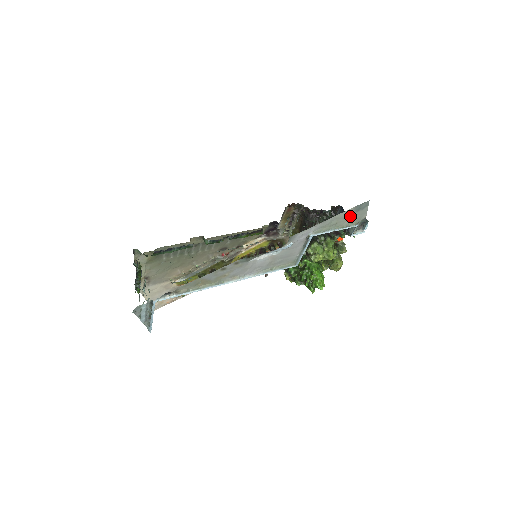
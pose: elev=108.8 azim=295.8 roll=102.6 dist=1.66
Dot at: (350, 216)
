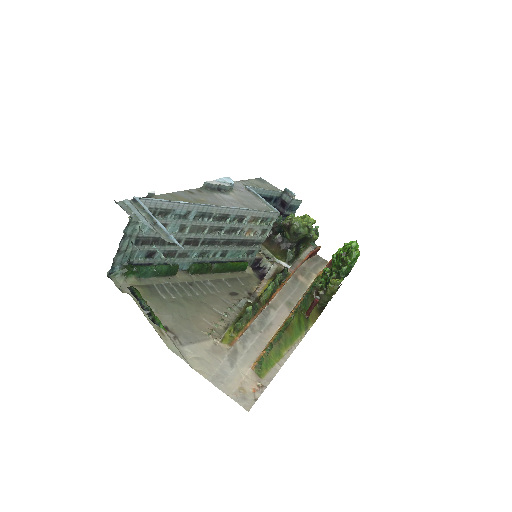
Dot at: (263, 185)
